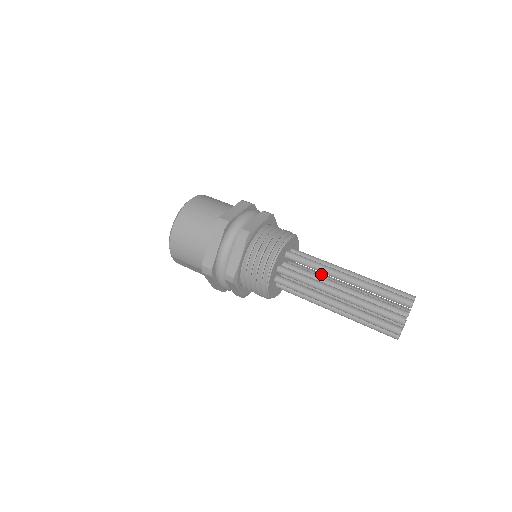
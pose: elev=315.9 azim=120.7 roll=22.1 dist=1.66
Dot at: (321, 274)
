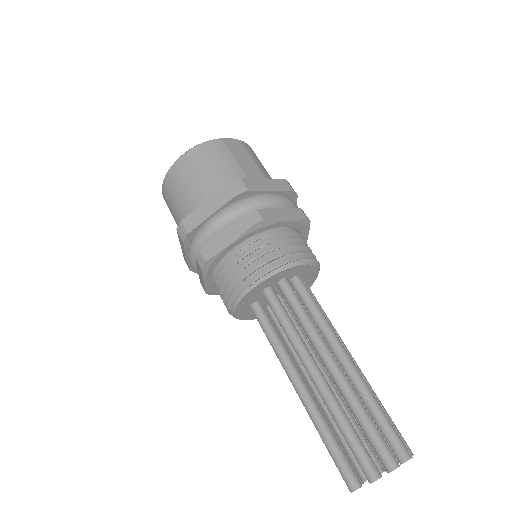
Dot at: occluded
